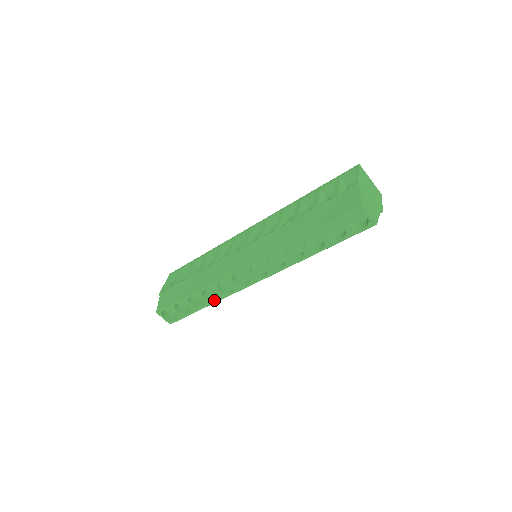
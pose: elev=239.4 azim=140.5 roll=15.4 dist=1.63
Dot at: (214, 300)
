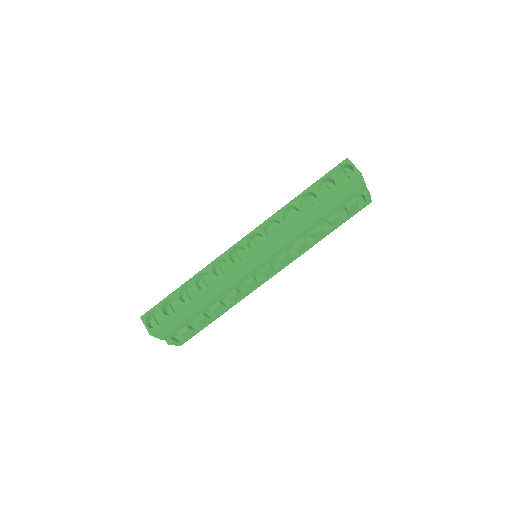
Dot at: (206, 289)
